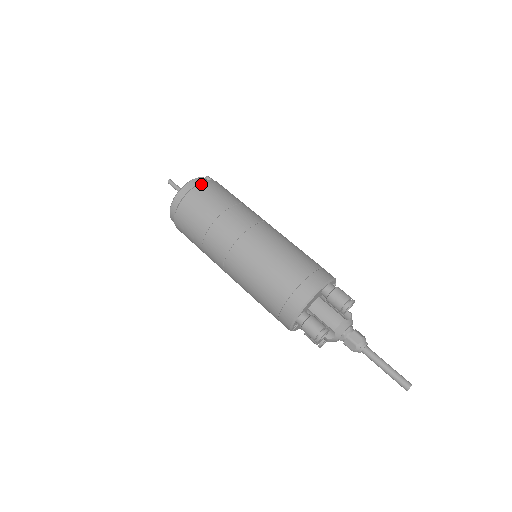
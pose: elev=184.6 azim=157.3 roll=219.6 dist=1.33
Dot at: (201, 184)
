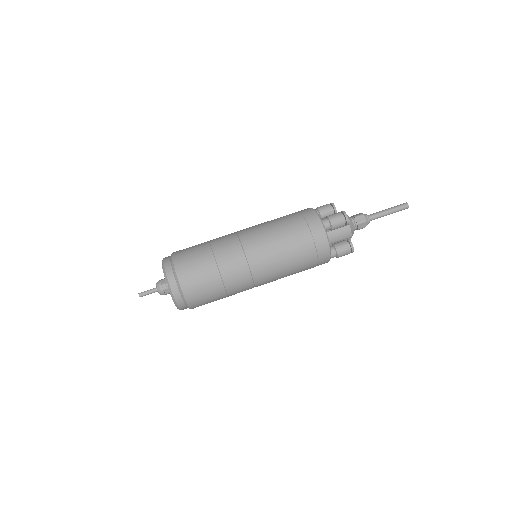
Dot at: occluded
